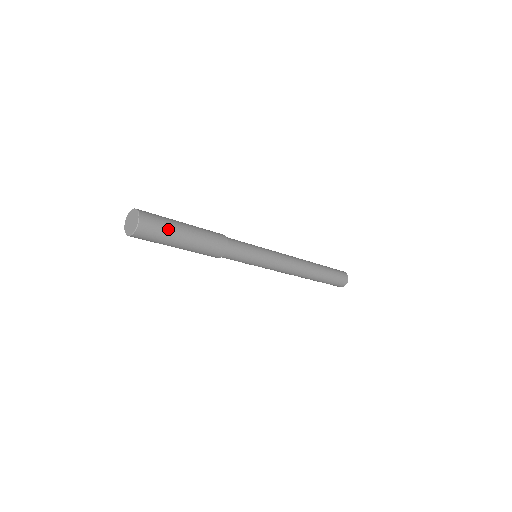
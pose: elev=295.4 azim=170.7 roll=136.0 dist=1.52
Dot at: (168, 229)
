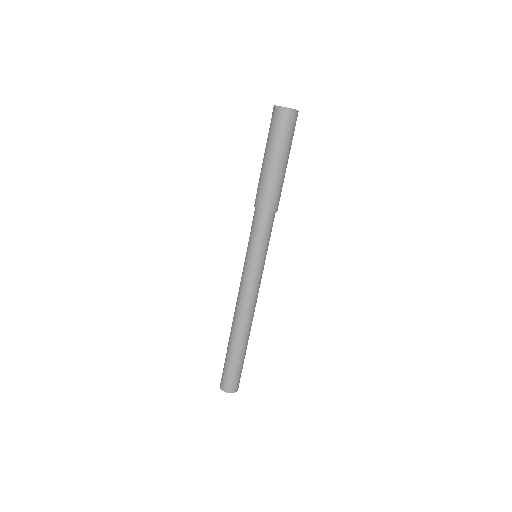
Dot at: (290, 141)
